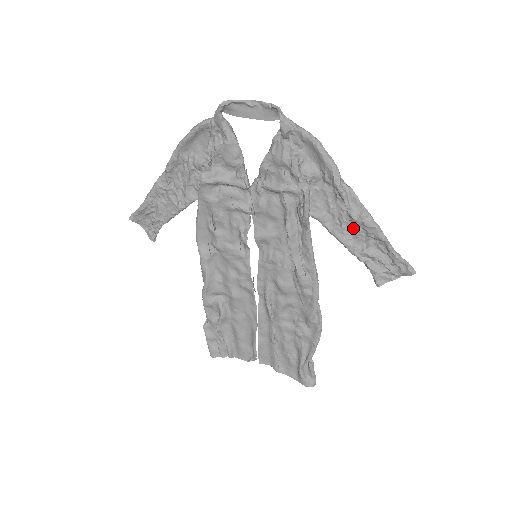
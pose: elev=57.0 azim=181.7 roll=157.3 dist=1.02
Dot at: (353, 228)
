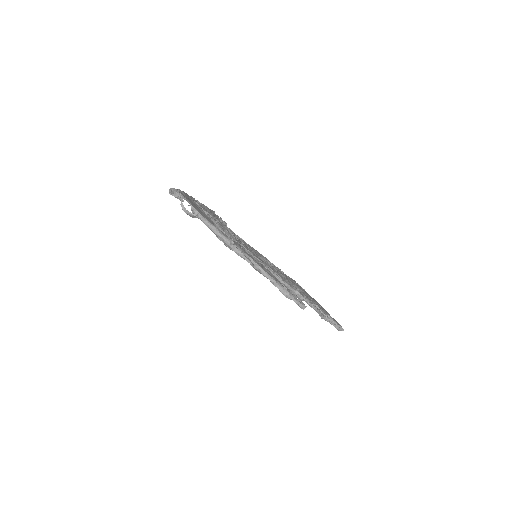
Dot at: occluded
